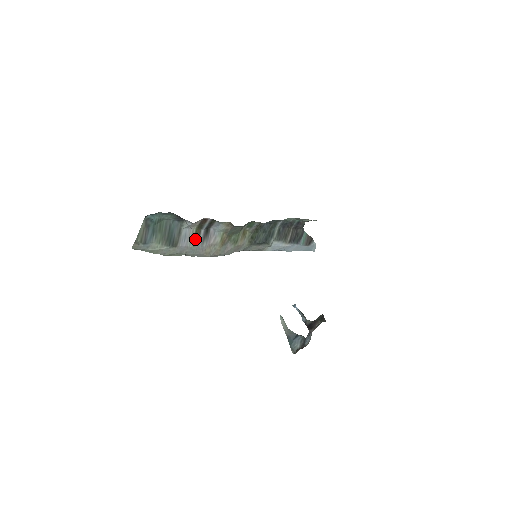
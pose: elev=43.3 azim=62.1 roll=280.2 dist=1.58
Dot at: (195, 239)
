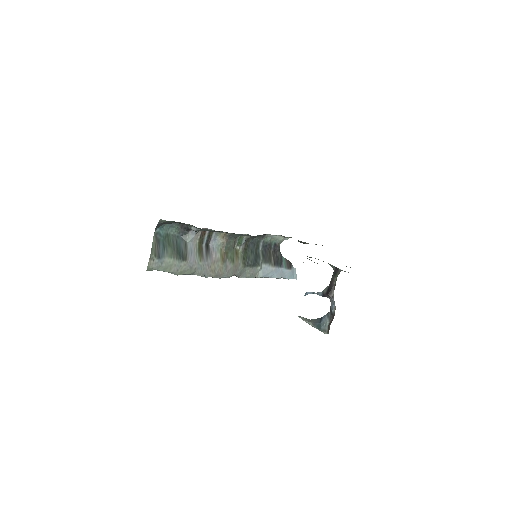
Dot at: (200, 254)
